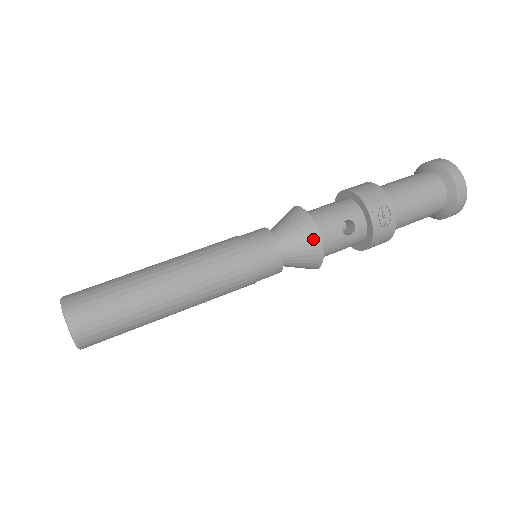
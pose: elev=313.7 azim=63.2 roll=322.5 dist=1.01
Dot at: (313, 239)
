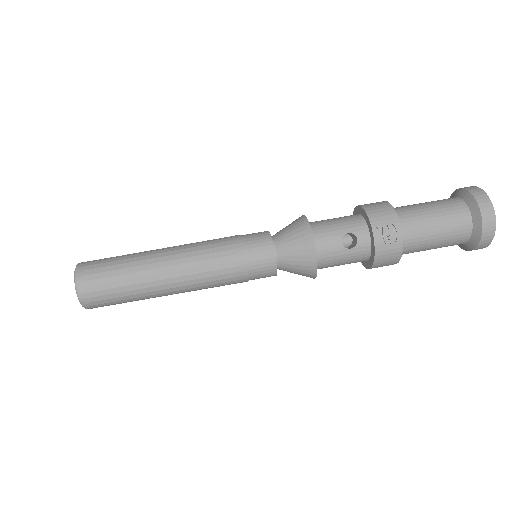
Dot at: (307, 246)
